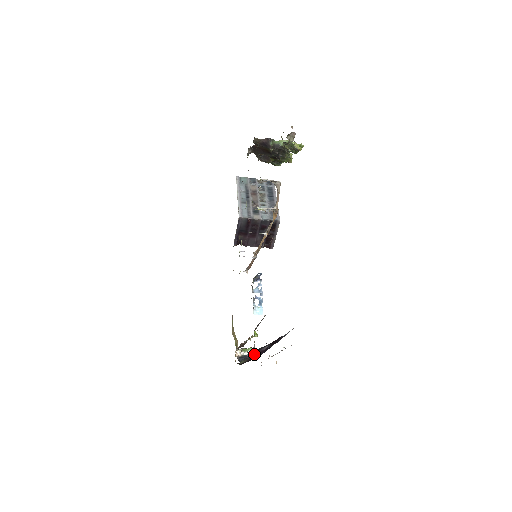
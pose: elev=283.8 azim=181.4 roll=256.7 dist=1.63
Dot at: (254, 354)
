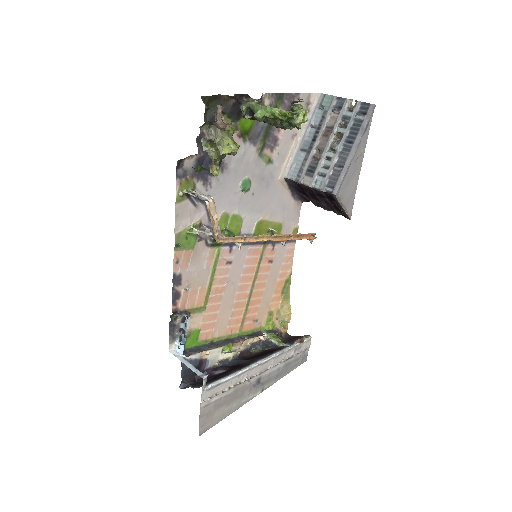
Dot at: (195, 376)
